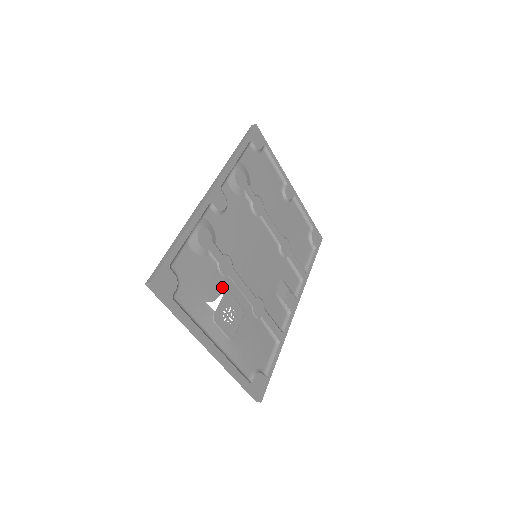
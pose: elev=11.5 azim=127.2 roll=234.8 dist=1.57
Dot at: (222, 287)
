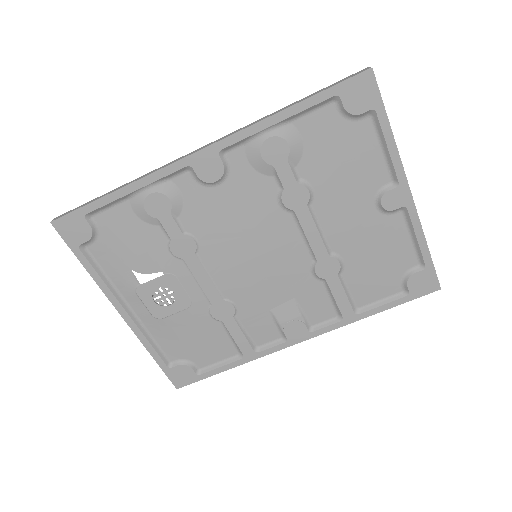
Dot at: (166, 266)
